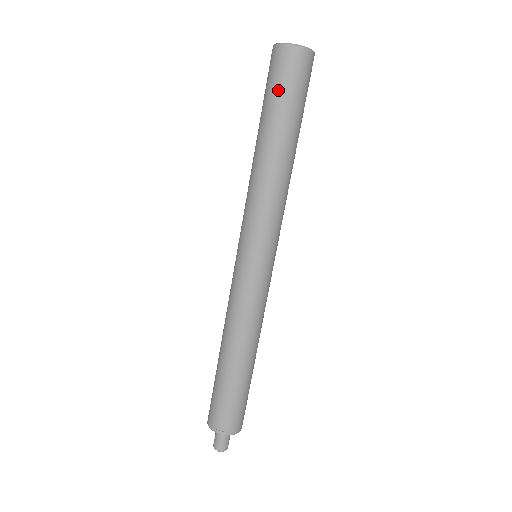
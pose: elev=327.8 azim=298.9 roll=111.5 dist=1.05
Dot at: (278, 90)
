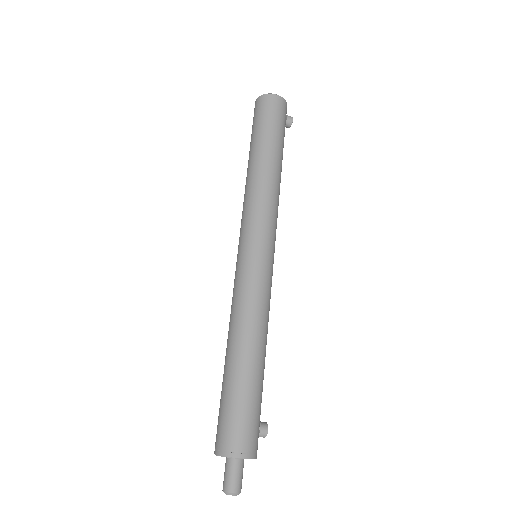
Dot at: (253, 126)
